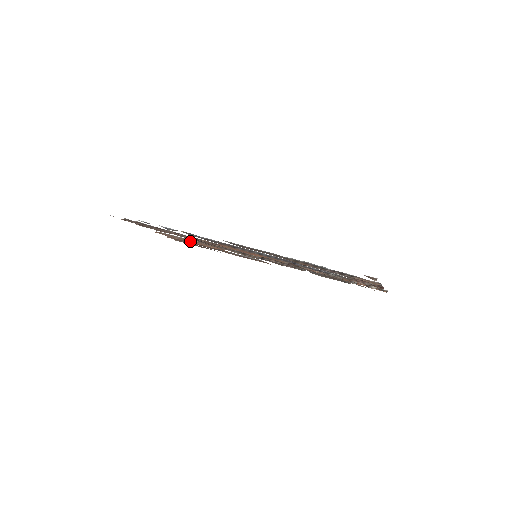
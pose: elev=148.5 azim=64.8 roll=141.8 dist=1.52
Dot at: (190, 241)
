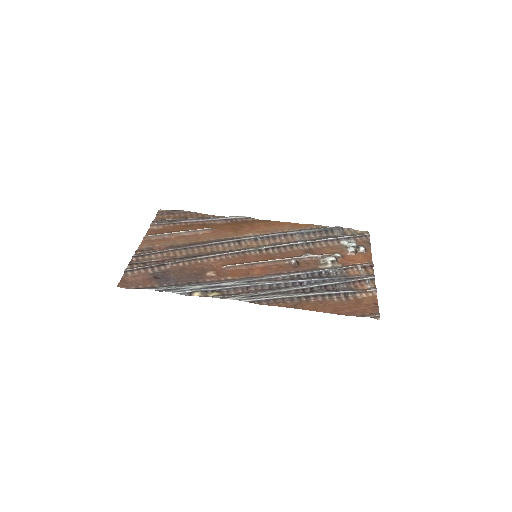
Dot at: (179, 234)
